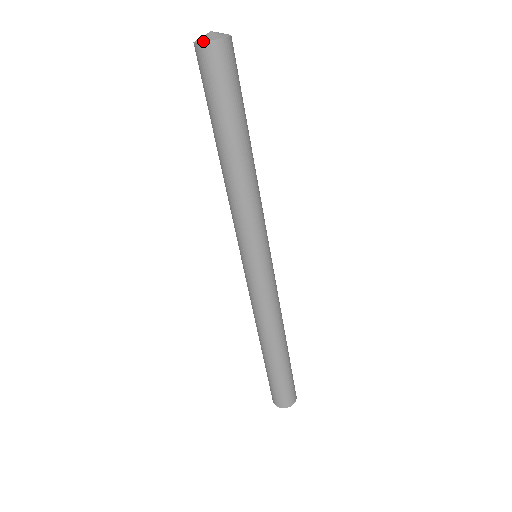
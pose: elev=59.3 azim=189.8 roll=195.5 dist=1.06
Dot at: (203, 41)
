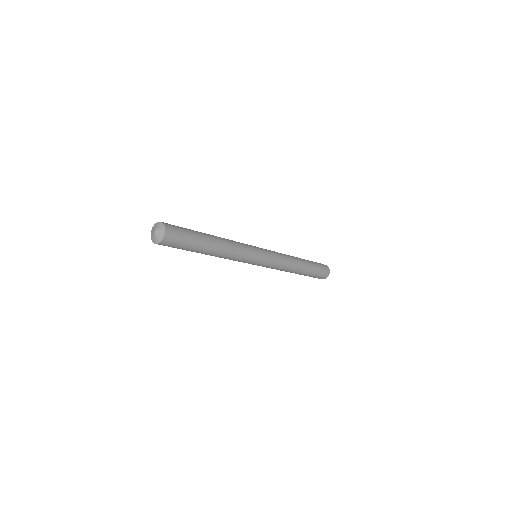
Dot at: (152, 241)
